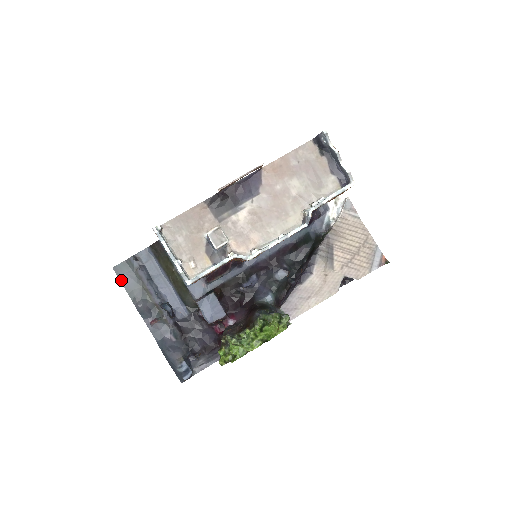
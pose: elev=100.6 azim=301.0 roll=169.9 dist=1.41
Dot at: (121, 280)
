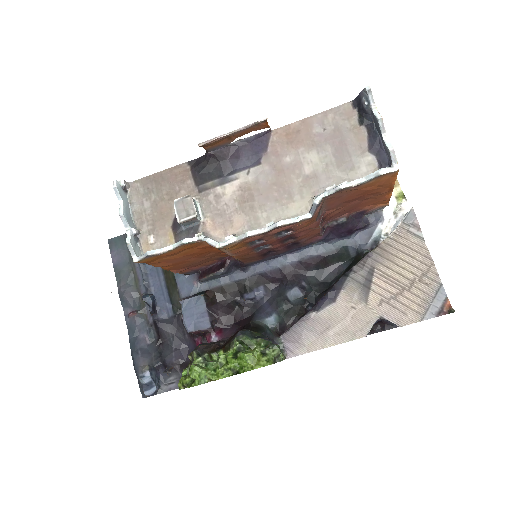
Dot at: (112, 256)
